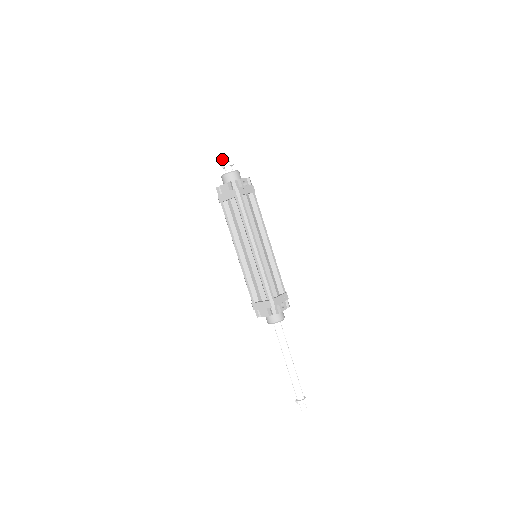
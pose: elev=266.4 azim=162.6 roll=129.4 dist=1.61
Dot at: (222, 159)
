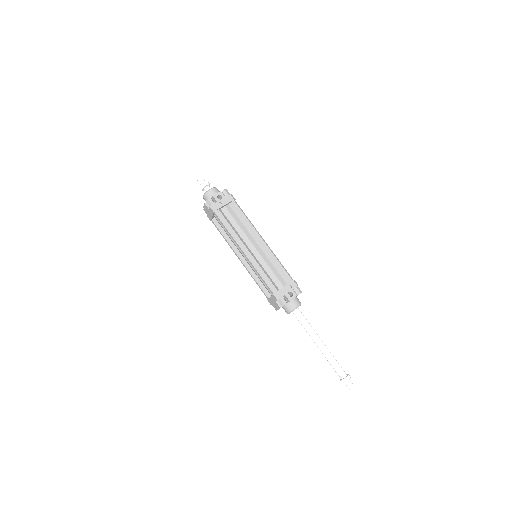
Dot at: occluded
